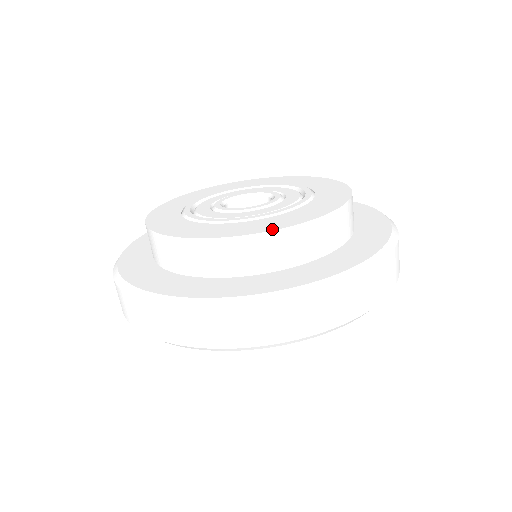
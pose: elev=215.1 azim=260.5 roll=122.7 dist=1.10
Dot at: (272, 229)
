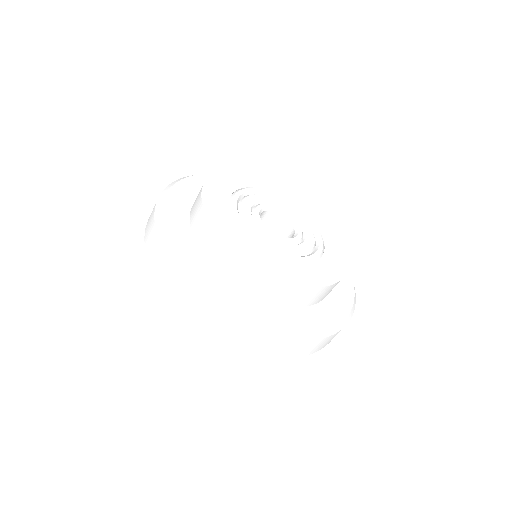
Dot at: (342, 275)
